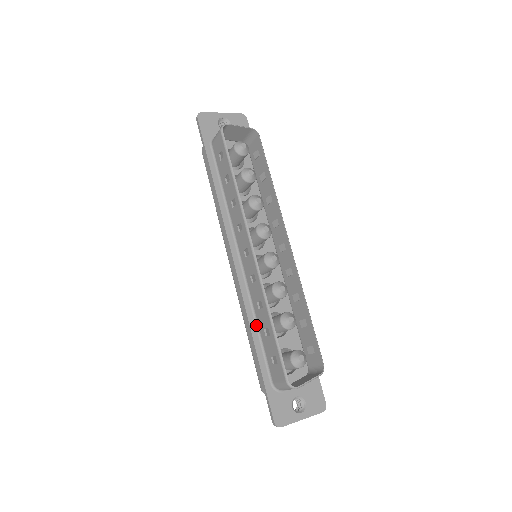
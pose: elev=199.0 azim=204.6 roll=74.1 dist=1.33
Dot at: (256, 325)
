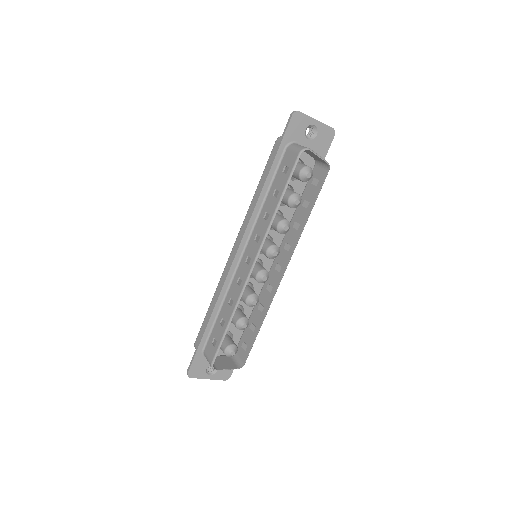
Dot at: (219, 308)
